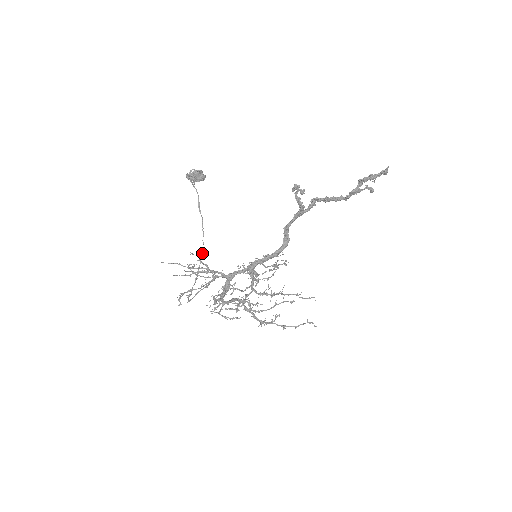
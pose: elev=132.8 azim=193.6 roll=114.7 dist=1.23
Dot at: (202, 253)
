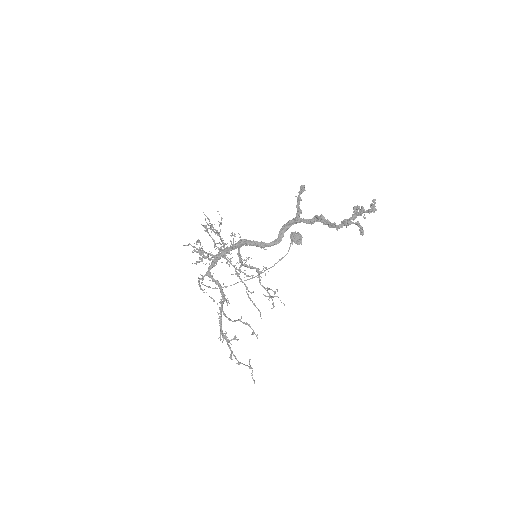
Dot at: (248, 279)
